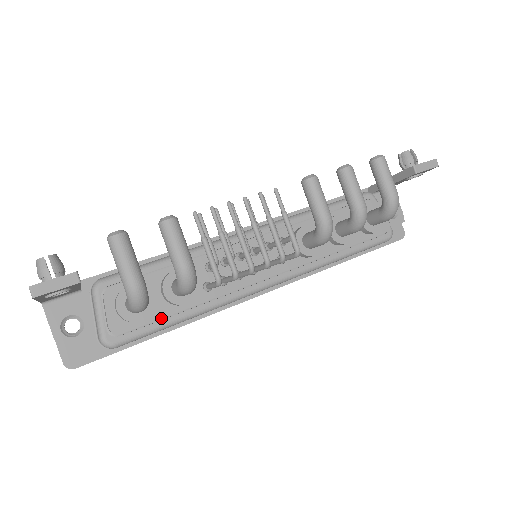
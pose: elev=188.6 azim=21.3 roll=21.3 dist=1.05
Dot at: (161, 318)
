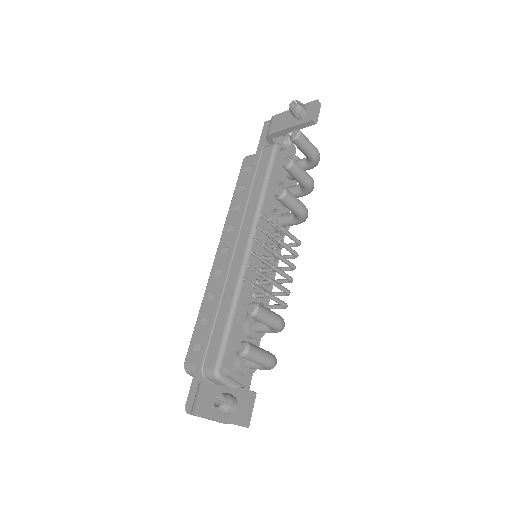
Dot at: occluded
